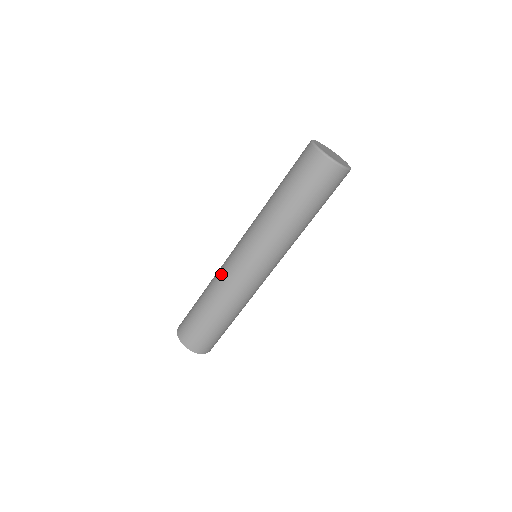
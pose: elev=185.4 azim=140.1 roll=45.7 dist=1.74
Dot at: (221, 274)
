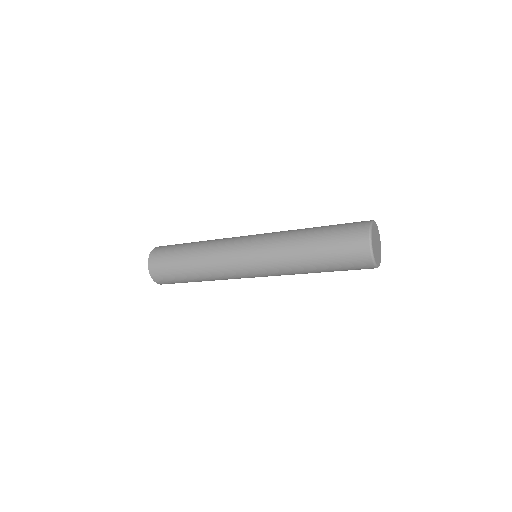
Dot at: (222, 240)
